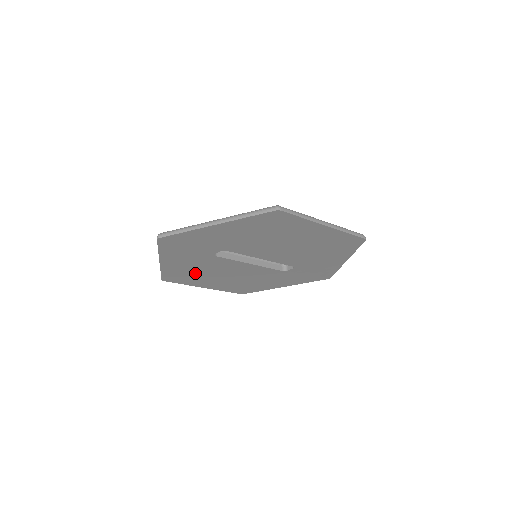
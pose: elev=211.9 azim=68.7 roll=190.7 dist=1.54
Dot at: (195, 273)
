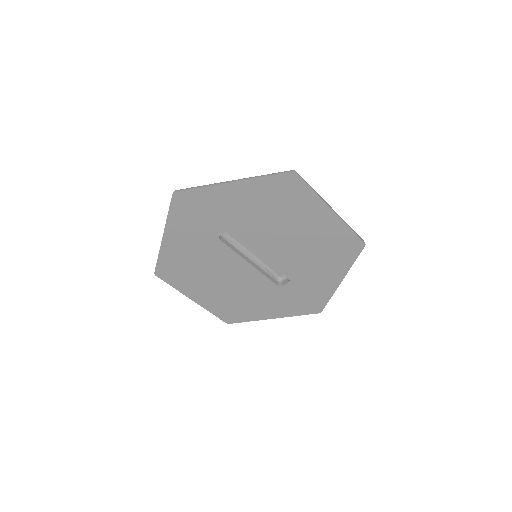
Dot at: (191, 268)
